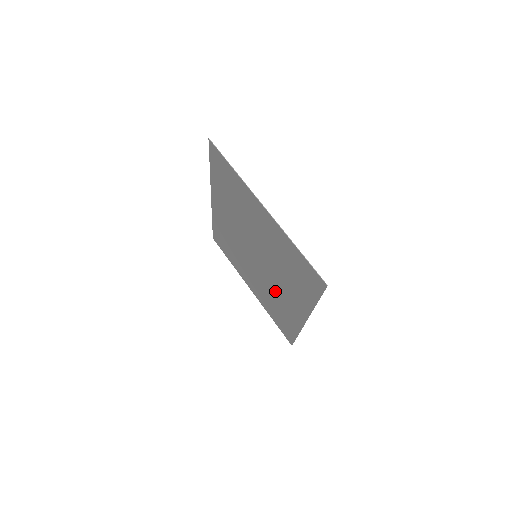
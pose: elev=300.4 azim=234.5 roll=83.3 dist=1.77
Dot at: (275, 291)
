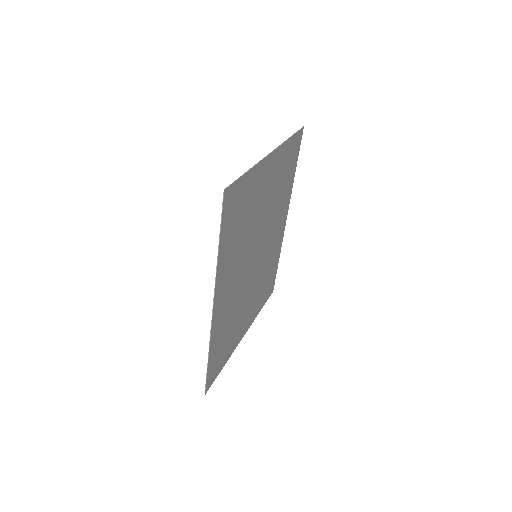
Dot at: (236, 295)
